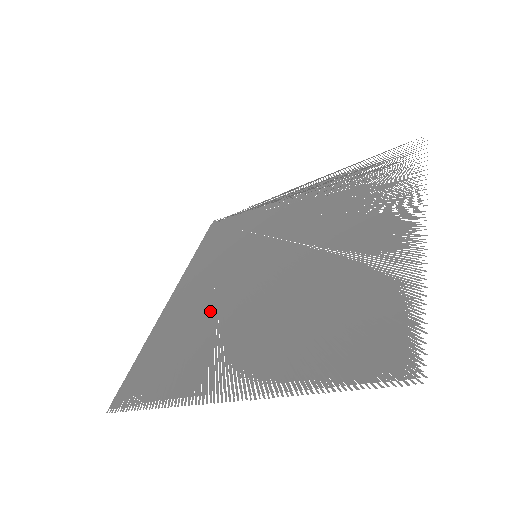
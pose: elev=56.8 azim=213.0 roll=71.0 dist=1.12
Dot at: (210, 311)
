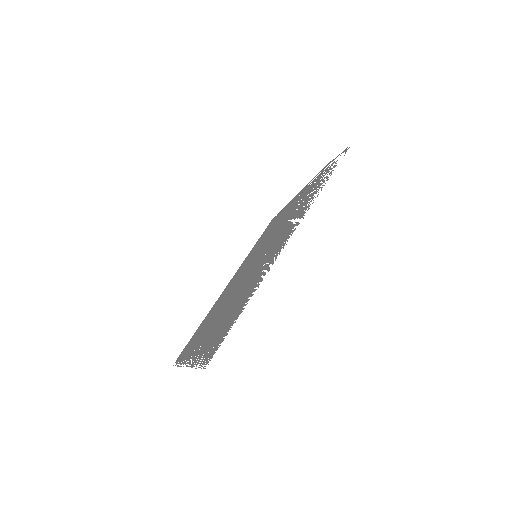
Dot at: (223, 300)
